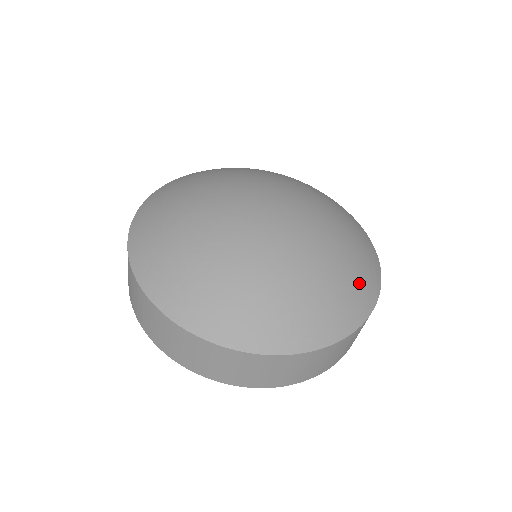
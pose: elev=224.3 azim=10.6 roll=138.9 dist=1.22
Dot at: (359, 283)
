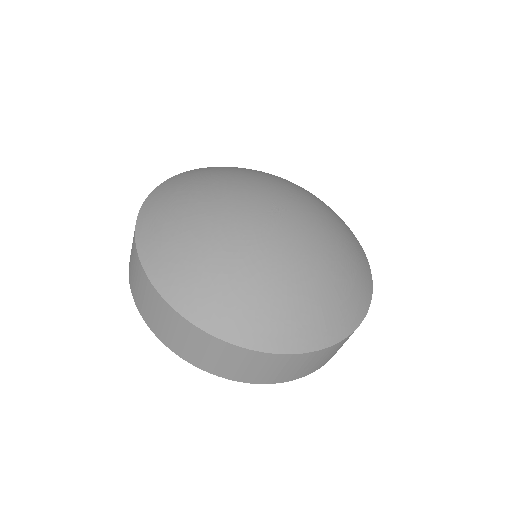
Dot at: (360, 273)
